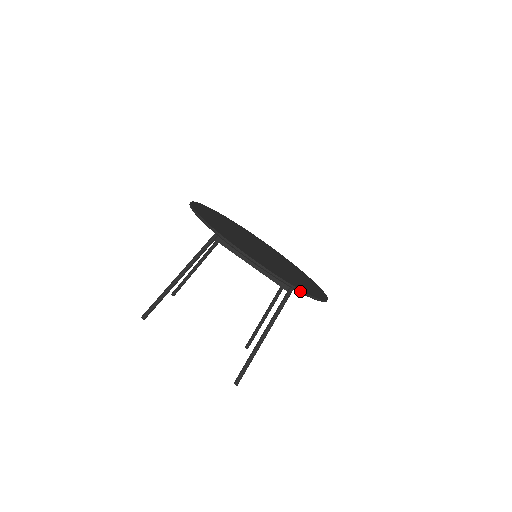
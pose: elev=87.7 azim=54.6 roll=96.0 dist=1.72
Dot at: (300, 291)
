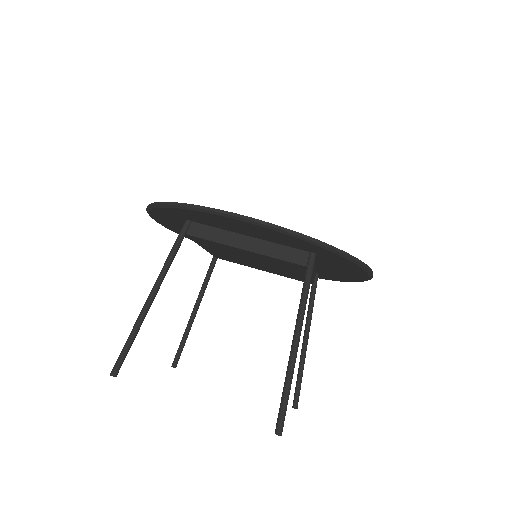
Dot at: (319, 242)
